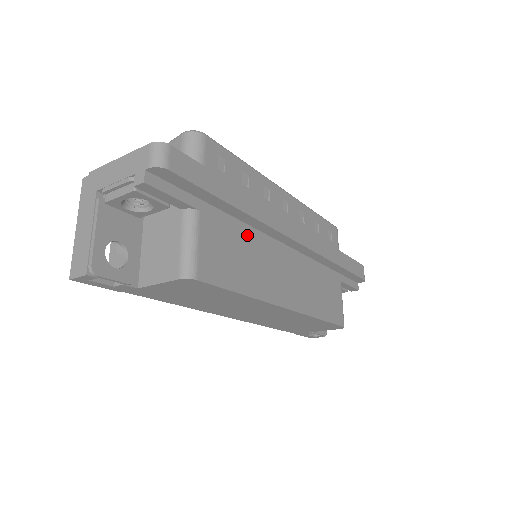
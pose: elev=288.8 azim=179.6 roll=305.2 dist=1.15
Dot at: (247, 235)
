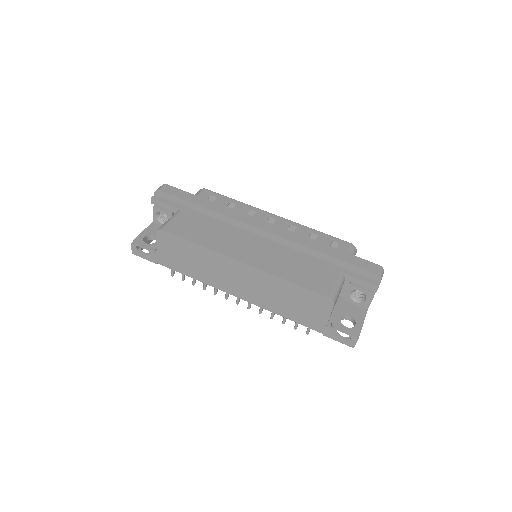
Dot at: (218, 225)
